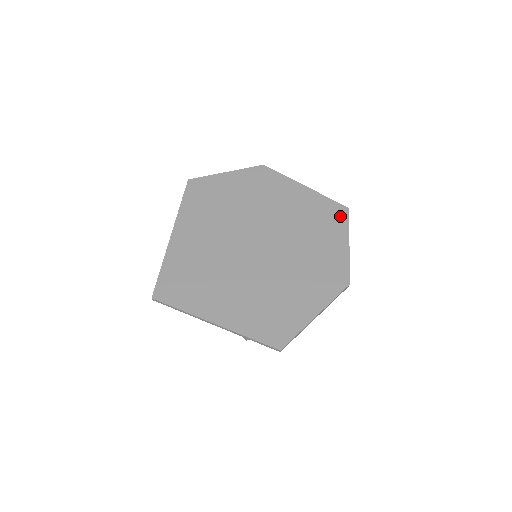
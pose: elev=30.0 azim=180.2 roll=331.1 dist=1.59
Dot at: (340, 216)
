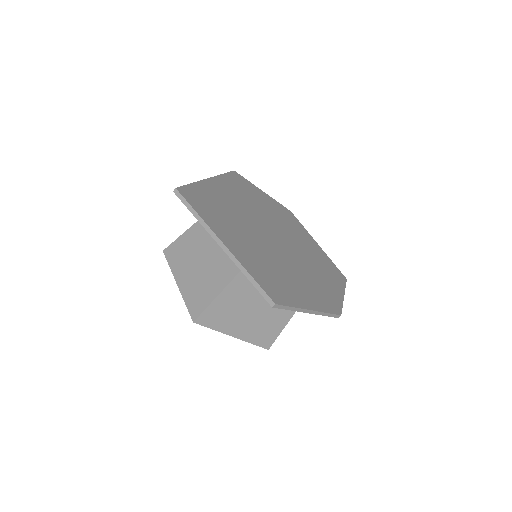
Dot at: (340, 277)
